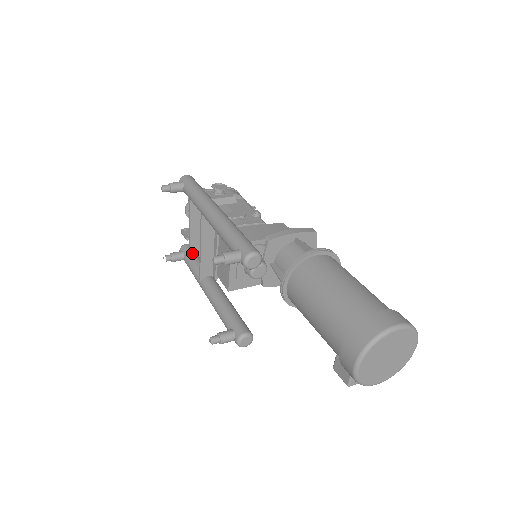
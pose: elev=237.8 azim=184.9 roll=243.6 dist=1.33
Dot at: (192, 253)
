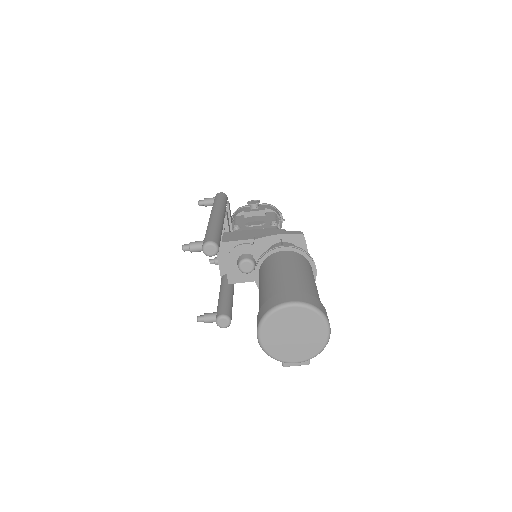
Dot at: occluded
